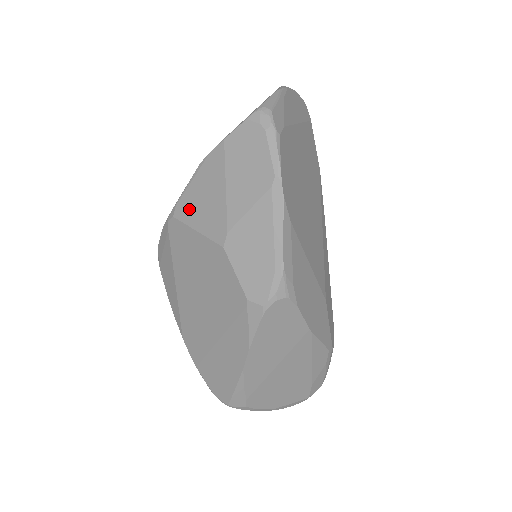
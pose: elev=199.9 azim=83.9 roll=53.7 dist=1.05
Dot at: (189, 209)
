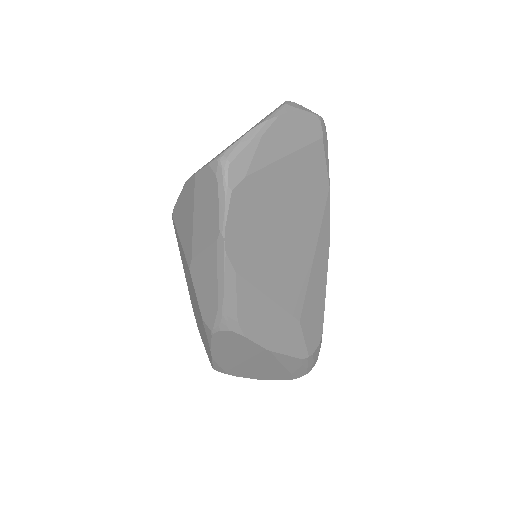
Dot at: (178, 219)
